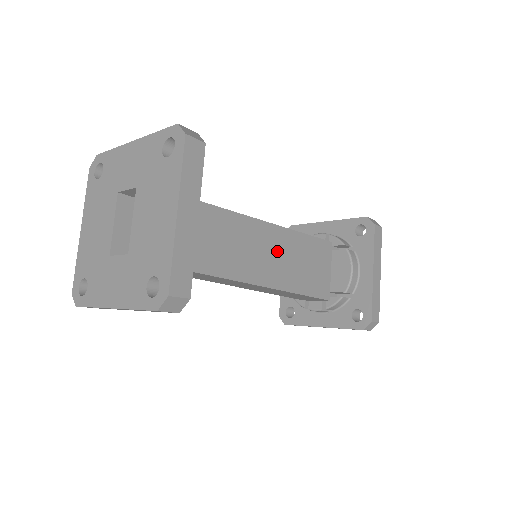
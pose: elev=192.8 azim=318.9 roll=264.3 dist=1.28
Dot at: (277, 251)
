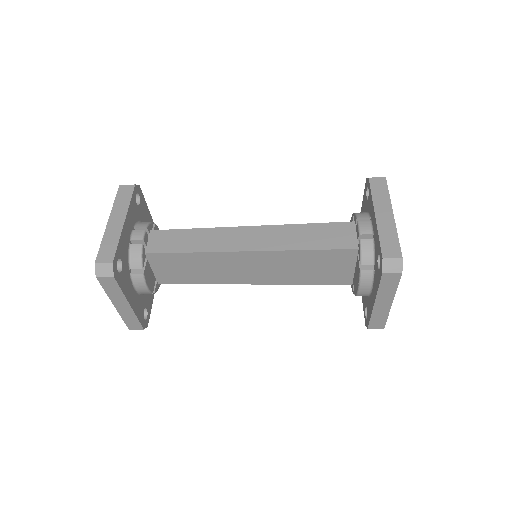
Dot at: (265, 265)
